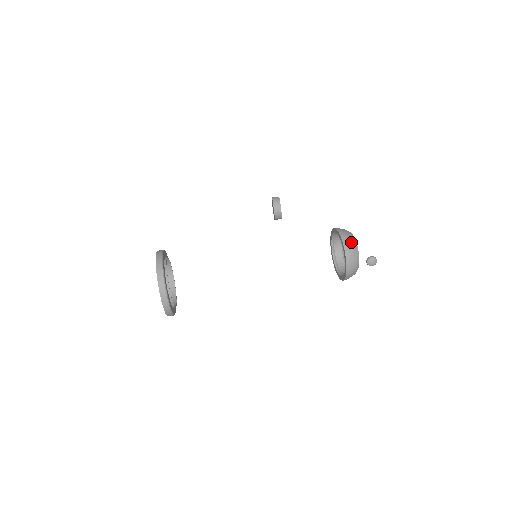
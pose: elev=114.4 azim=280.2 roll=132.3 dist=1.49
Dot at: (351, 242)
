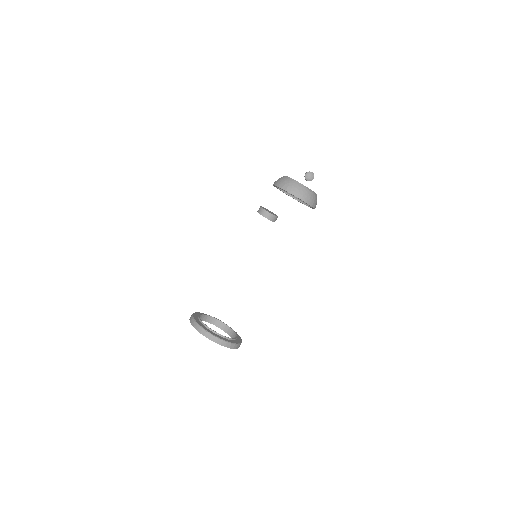
Dot at: (285, 181)
